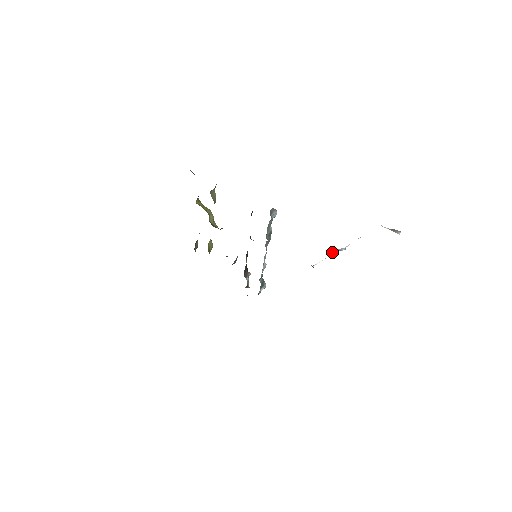
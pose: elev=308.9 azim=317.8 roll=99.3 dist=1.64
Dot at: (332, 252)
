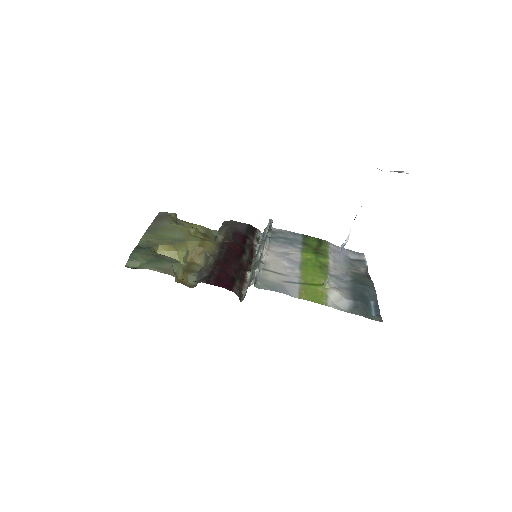
Dot at: (337, 255)
